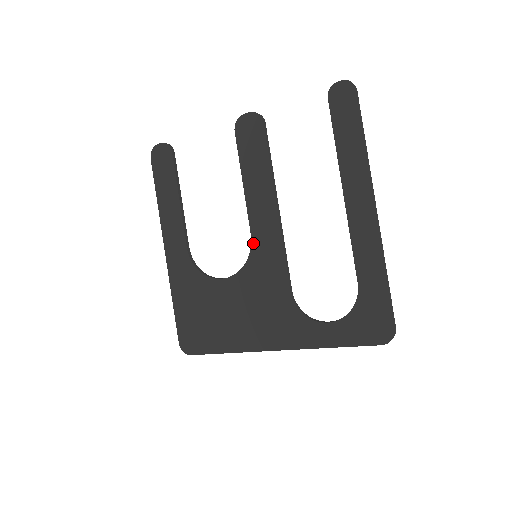
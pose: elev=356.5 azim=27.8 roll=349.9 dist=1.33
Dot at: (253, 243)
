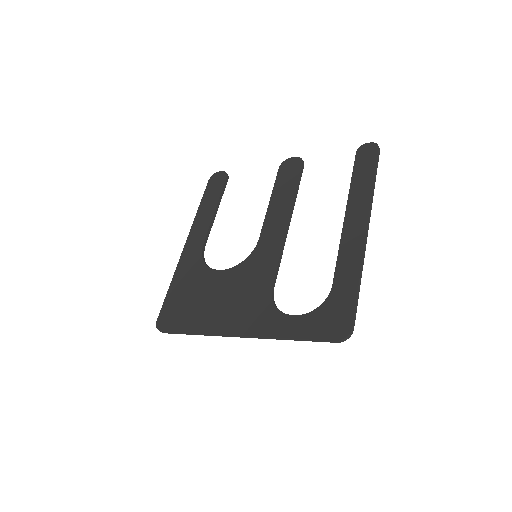
Dot at: (258, 245)
